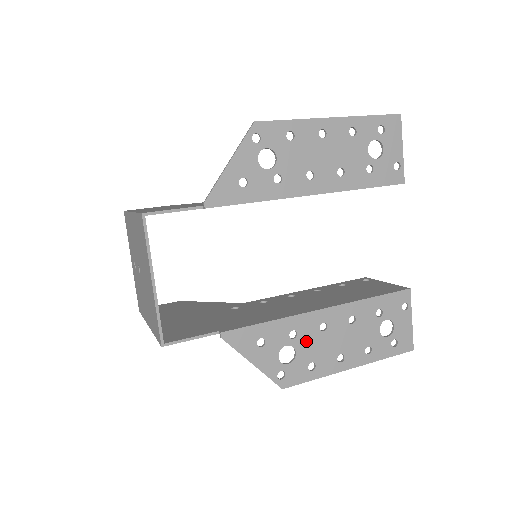
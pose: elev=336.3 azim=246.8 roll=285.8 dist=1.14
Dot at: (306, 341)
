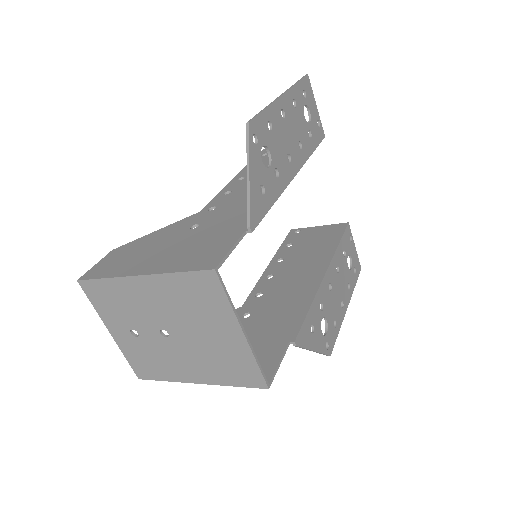
Dot at: (327, 306)
